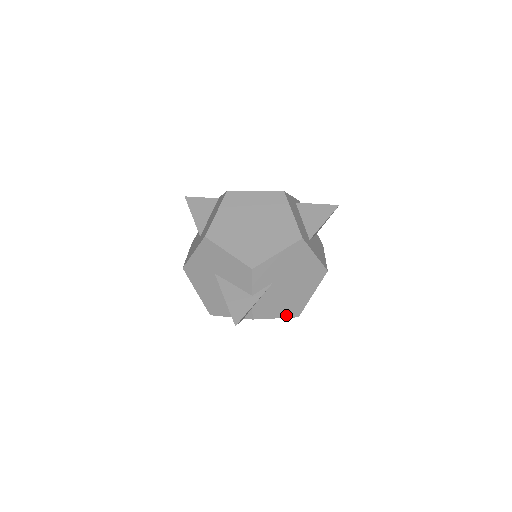
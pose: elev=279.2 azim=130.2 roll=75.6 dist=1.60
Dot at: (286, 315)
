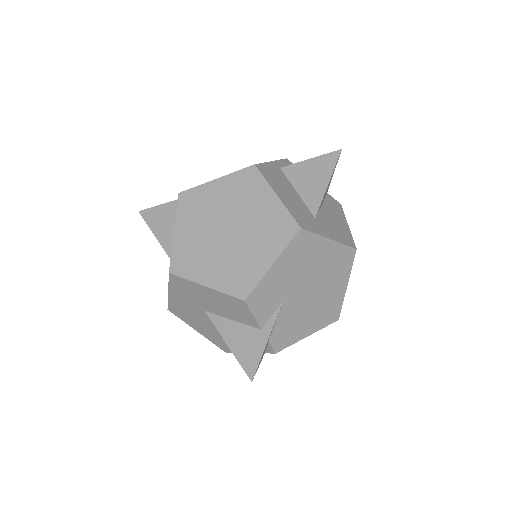
Dot at: (320, 326)
